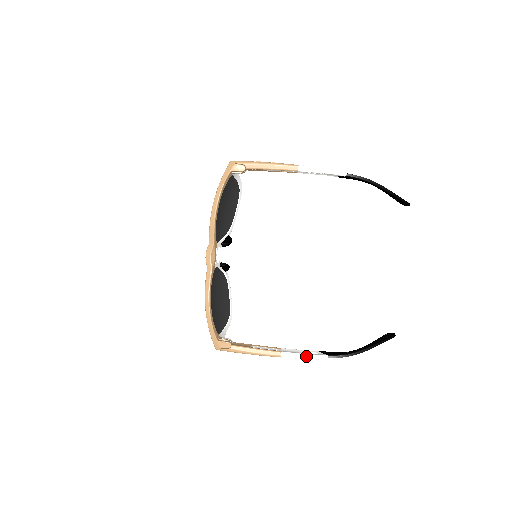
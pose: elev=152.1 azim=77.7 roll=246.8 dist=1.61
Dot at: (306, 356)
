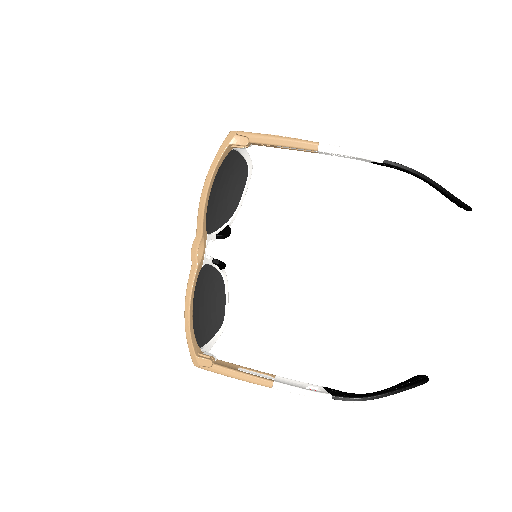
Dot at: (304, 392)
